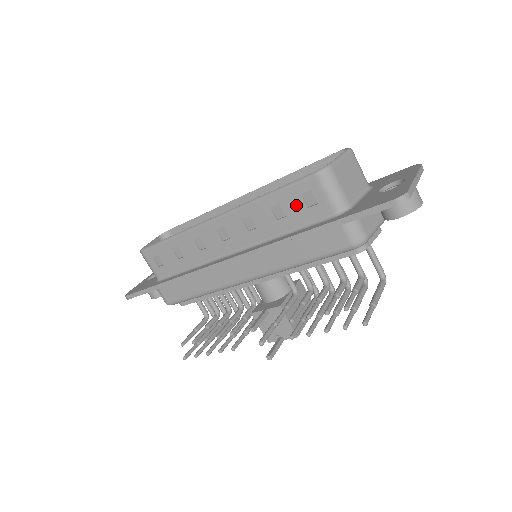
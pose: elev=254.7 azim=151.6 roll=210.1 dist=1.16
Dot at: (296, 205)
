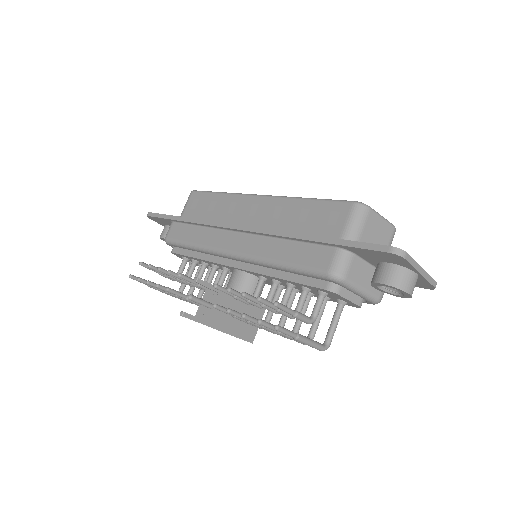
Dot at: (320, 217)
